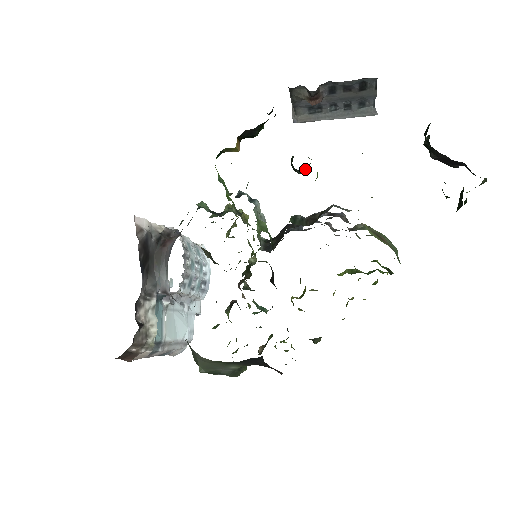
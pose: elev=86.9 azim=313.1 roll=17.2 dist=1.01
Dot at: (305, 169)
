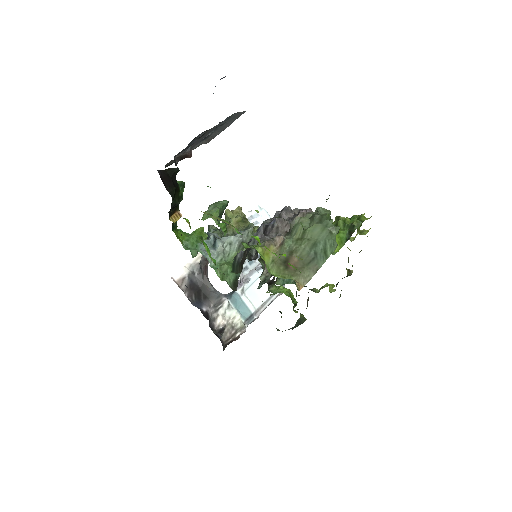
Dot at: (221, 214)
